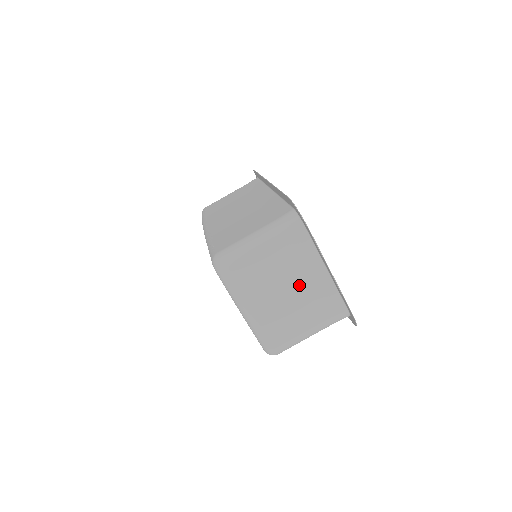
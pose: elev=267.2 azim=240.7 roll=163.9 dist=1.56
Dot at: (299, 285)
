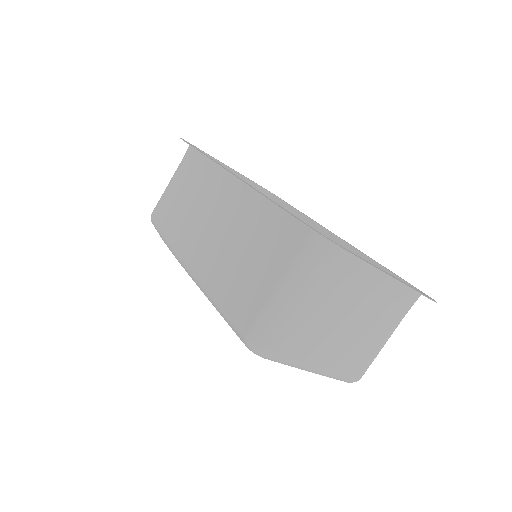
Dot at: (360, 308)
